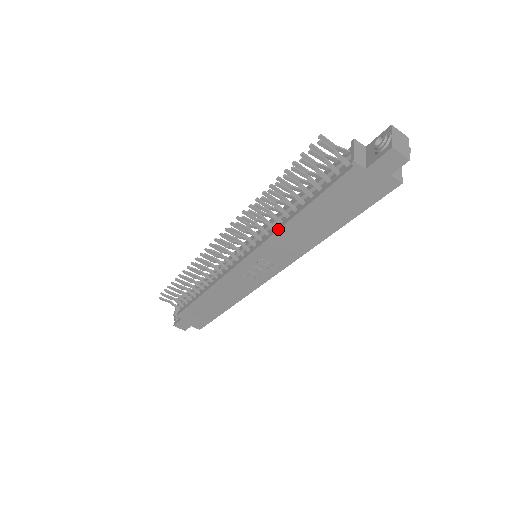
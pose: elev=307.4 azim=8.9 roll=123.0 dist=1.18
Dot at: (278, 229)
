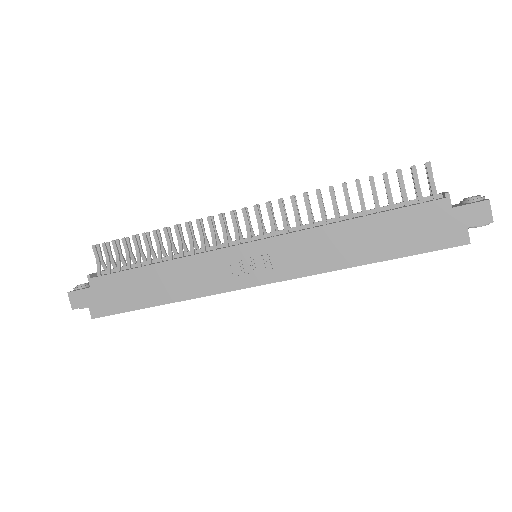
Dot at: occluded
